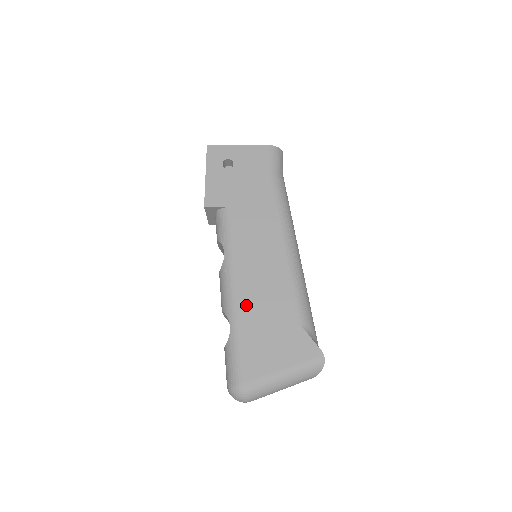
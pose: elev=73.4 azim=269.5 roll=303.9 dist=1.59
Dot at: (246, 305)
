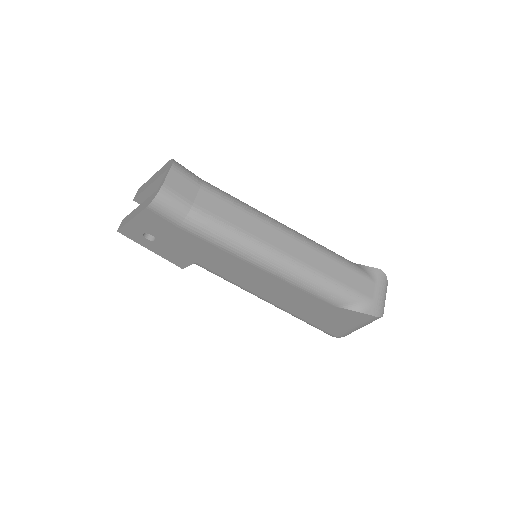
Dot at: (287, 307)
